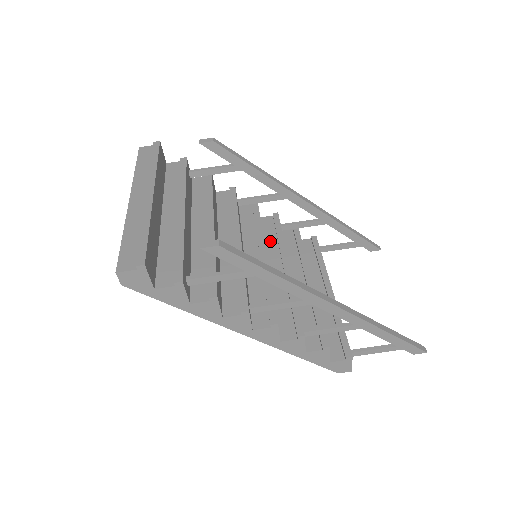
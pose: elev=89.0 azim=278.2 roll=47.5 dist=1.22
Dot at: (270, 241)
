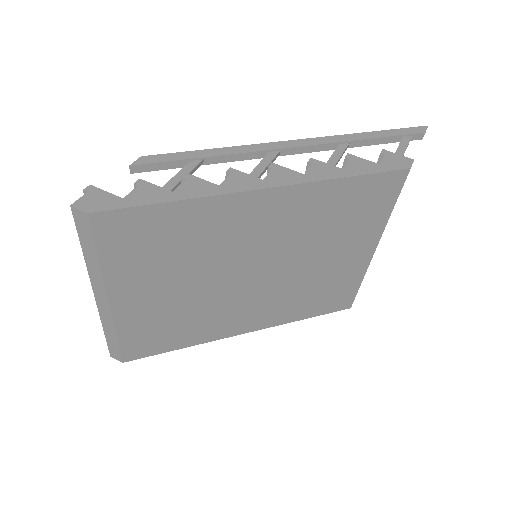
Dot at: occluded
